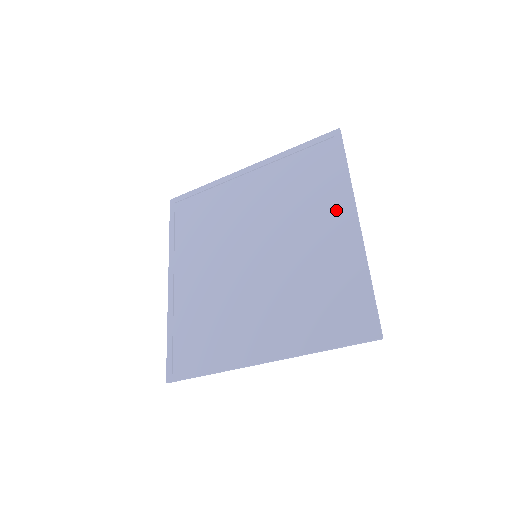
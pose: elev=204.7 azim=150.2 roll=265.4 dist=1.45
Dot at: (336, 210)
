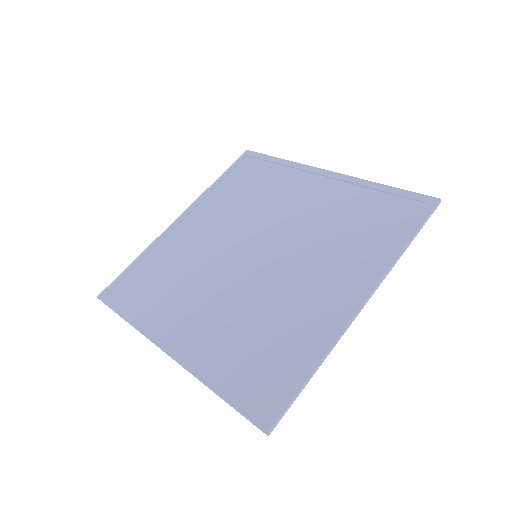
Dot at: (301, 179)
